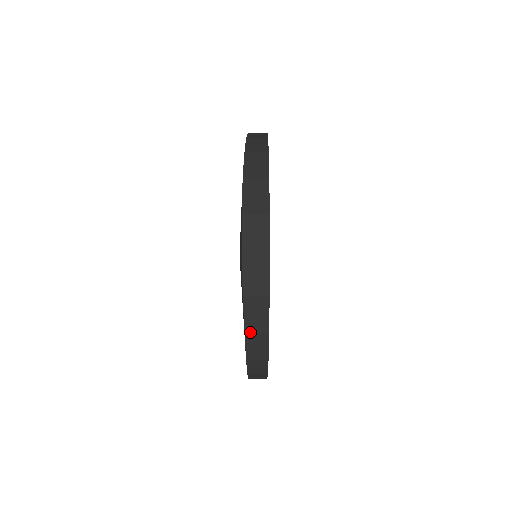
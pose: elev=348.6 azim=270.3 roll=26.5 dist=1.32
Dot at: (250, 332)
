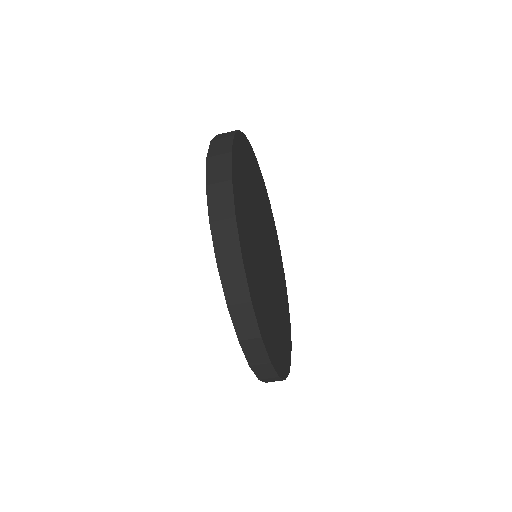
Dot at: (222, 263)
